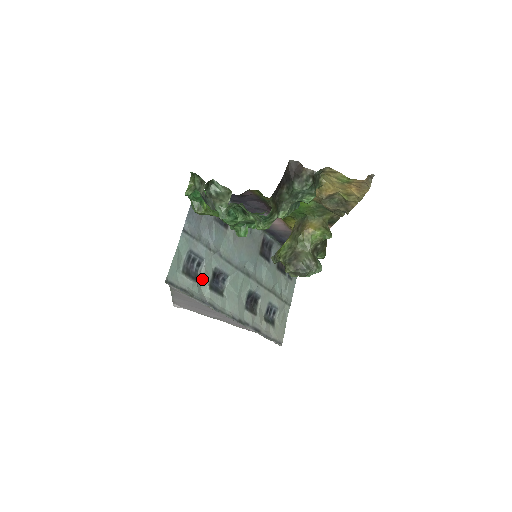
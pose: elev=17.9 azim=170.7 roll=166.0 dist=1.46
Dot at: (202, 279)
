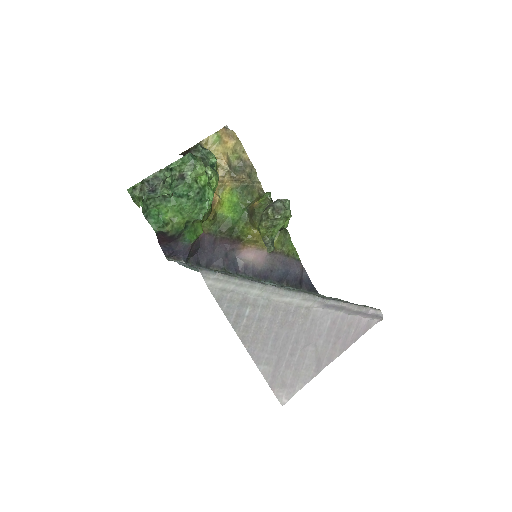
Dot at: occluded
